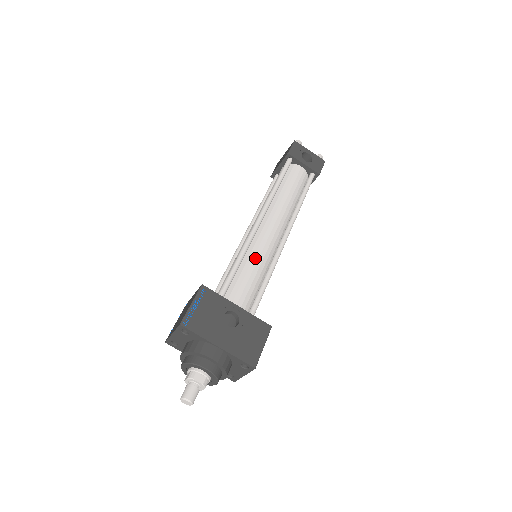
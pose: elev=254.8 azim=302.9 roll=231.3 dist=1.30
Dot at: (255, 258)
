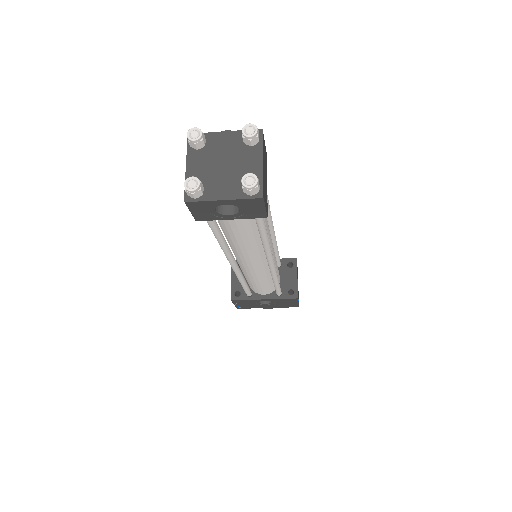
Dot at: (255, 279)
